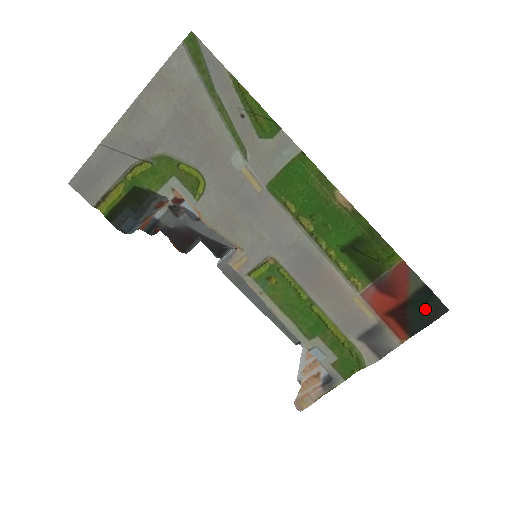
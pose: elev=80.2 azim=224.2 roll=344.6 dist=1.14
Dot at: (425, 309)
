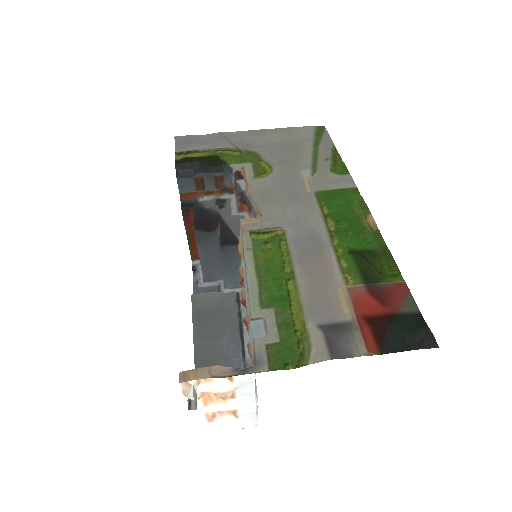
Dot at: (411, 333)
